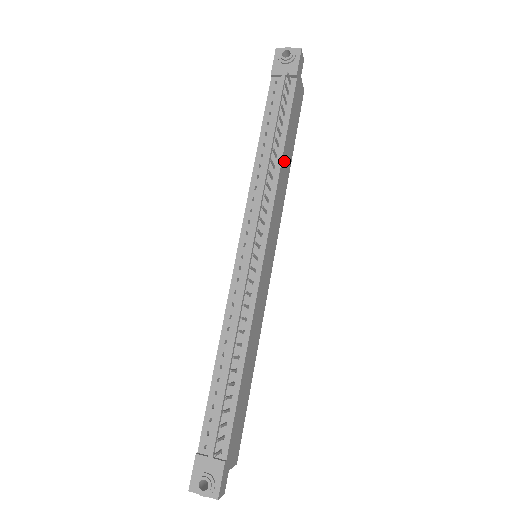
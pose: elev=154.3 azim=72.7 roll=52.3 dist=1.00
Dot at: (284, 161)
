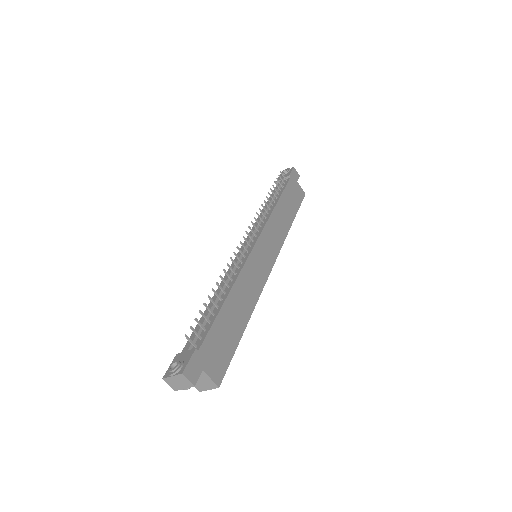
Dot at: (280, 210)
